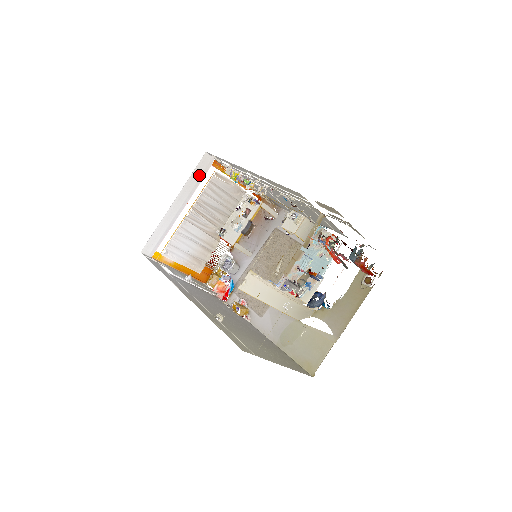
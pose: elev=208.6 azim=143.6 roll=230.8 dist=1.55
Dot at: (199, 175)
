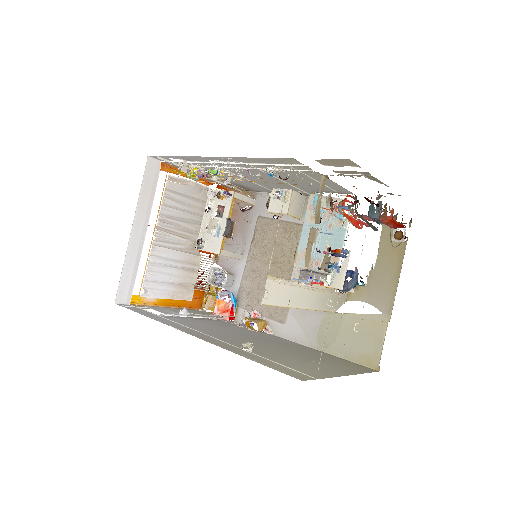
Dot at: (150, 186)
